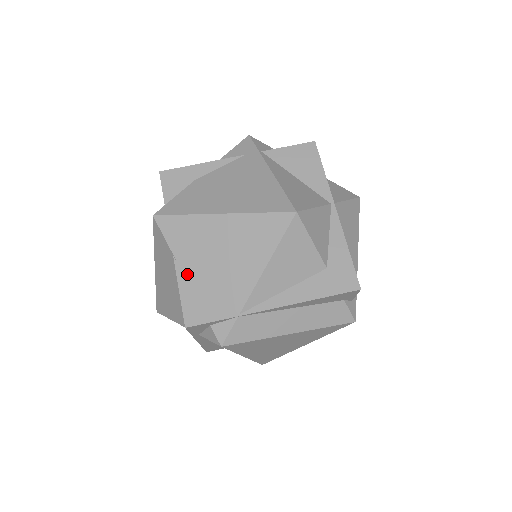
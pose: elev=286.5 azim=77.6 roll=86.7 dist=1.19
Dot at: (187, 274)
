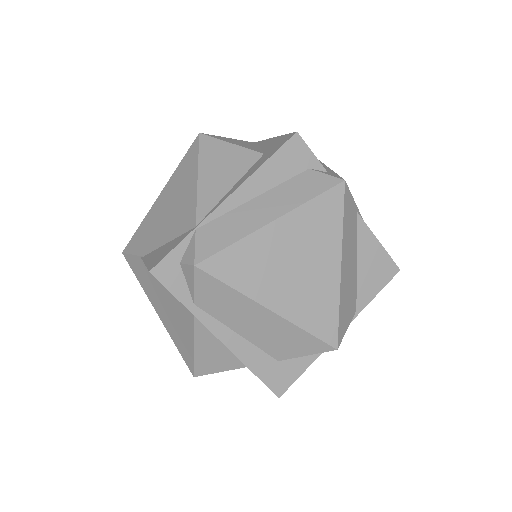
Dot at: (151, 253)
